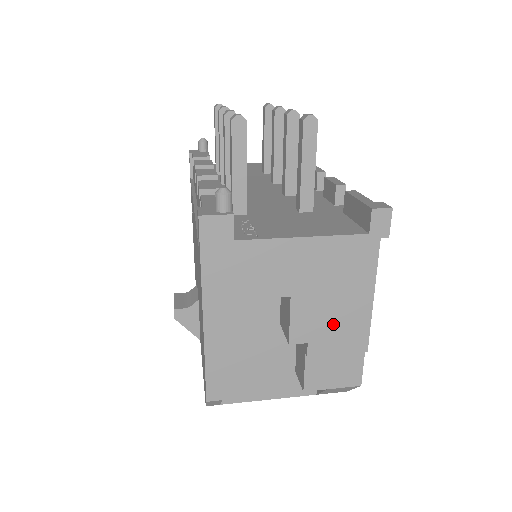
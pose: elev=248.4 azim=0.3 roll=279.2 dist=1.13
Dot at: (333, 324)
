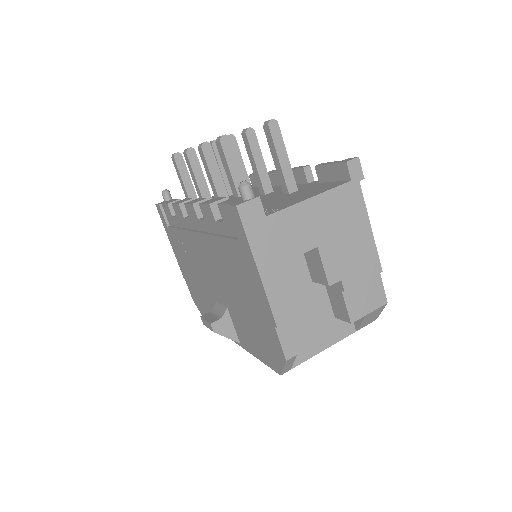
Dot at: (352, 258)
